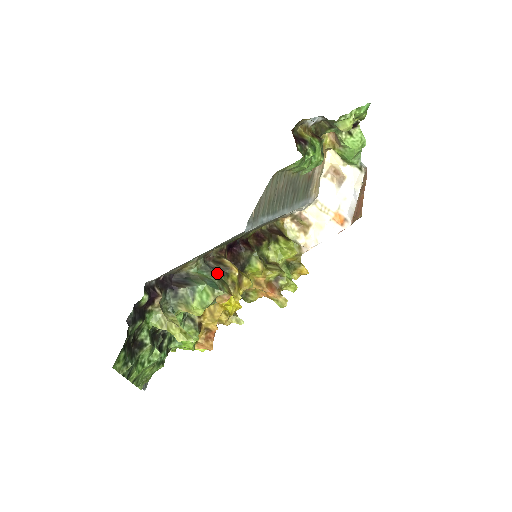
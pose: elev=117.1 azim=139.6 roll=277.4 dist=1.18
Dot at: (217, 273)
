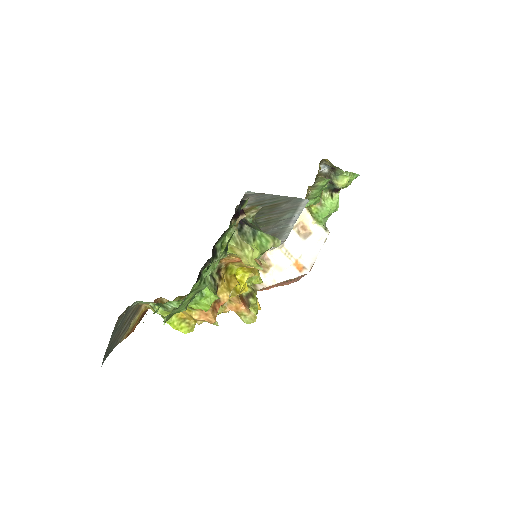
Dot at: occluded
